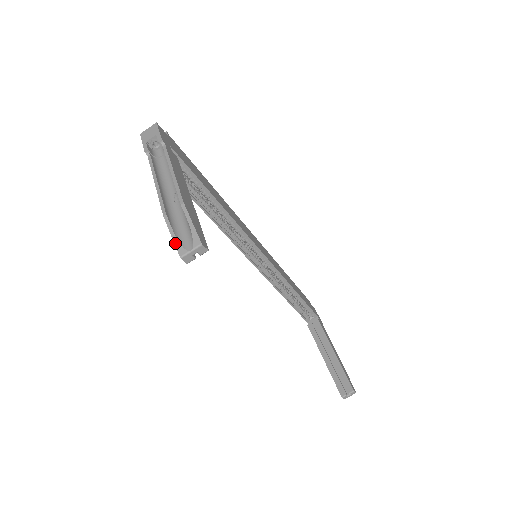
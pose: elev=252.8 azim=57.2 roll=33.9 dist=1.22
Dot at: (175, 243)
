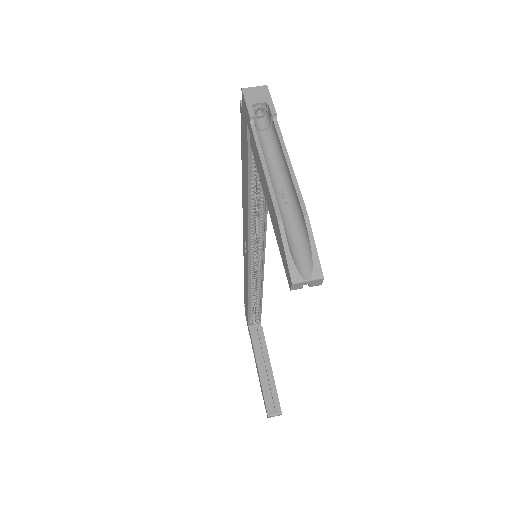
Dot at: (288, 262)
